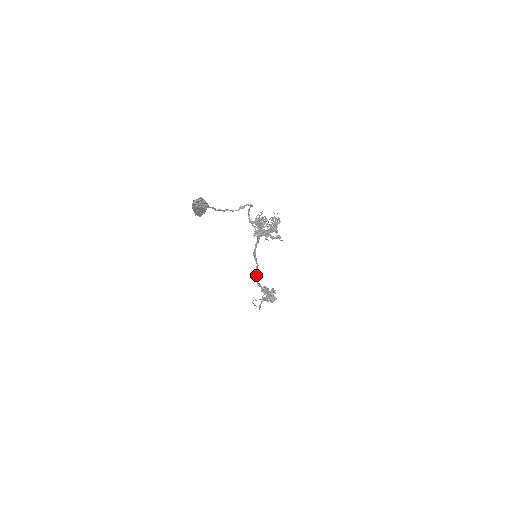
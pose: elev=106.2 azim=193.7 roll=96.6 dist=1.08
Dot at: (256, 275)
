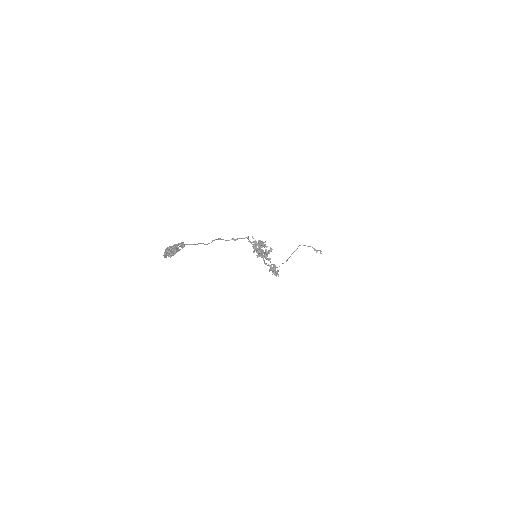
Dot at: (263, 259)
